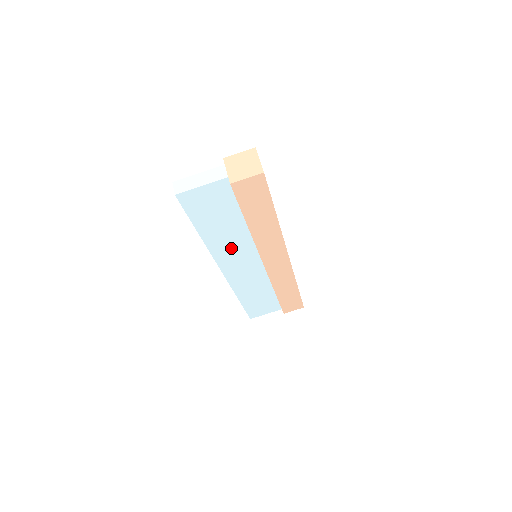
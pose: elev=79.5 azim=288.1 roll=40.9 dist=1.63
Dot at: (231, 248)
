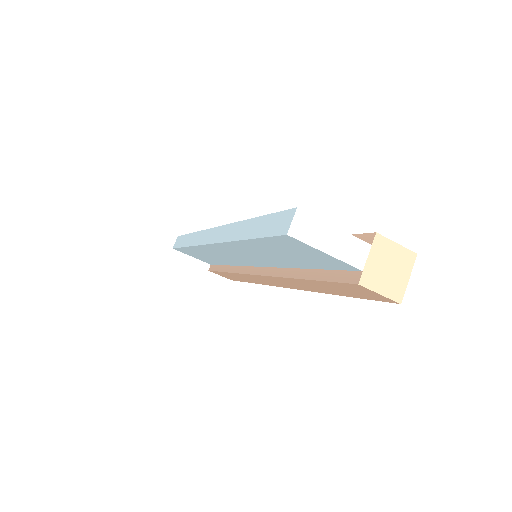
Dot at: (250, 254)
